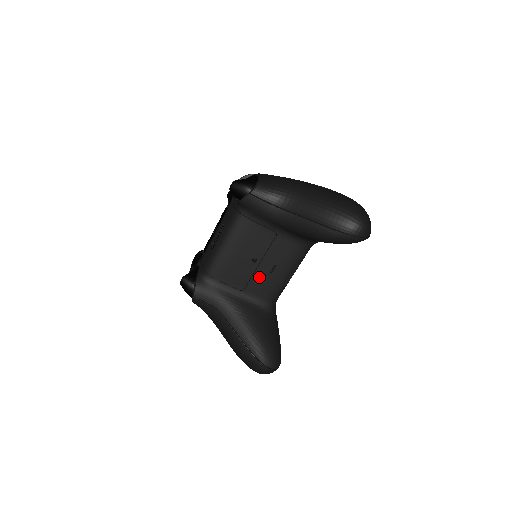
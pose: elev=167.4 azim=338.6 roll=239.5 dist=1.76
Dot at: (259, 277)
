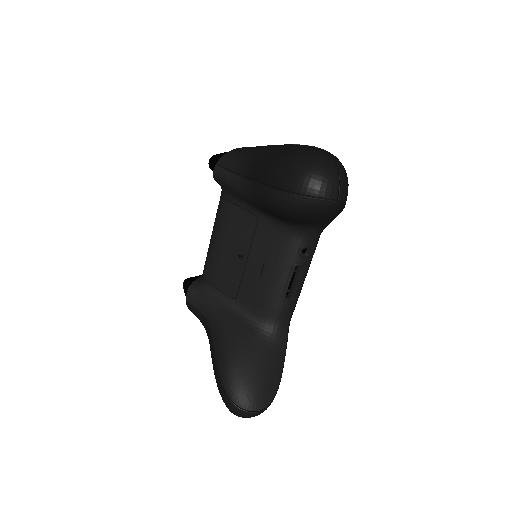
Dot at: (249, 281)
